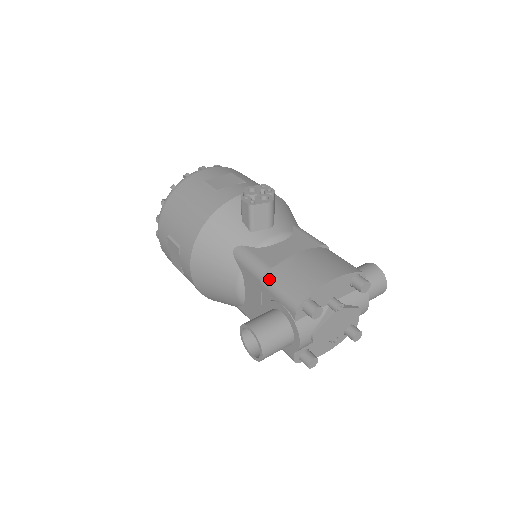
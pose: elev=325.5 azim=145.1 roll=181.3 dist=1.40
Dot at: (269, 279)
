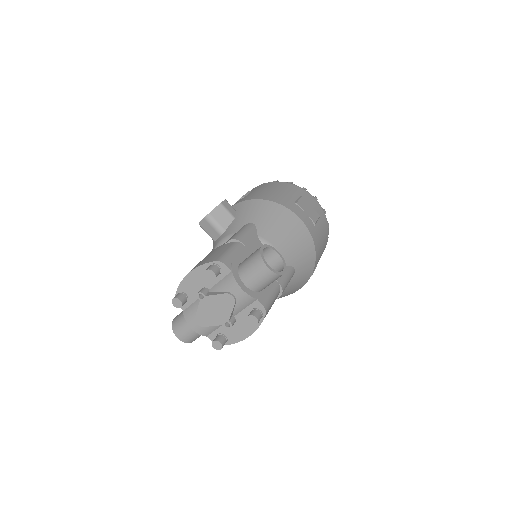
Dot at: occluded
